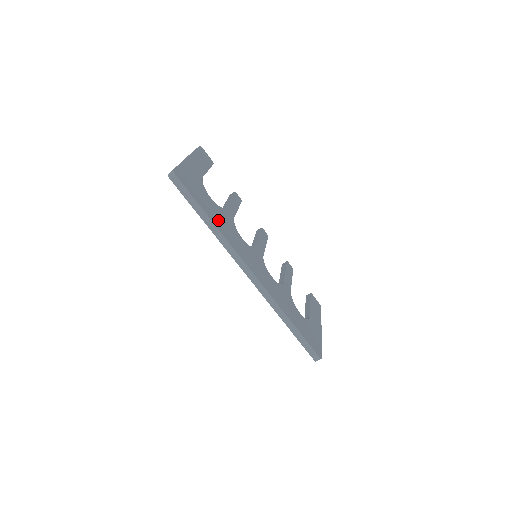
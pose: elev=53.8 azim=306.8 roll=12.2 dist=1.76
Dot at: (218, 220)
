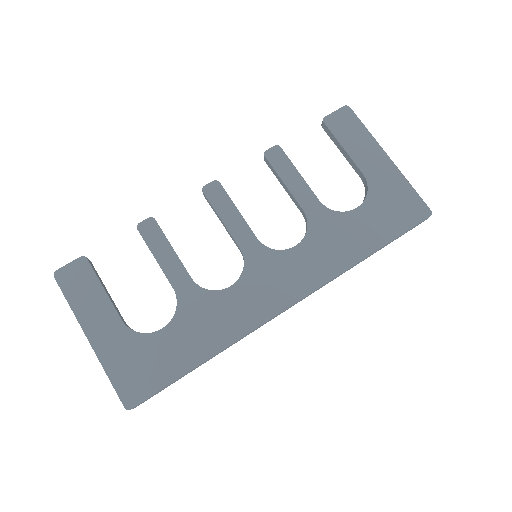
Dot at: (202, 339)
